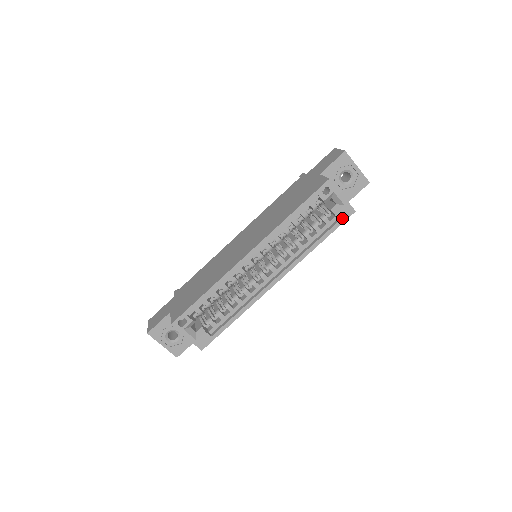
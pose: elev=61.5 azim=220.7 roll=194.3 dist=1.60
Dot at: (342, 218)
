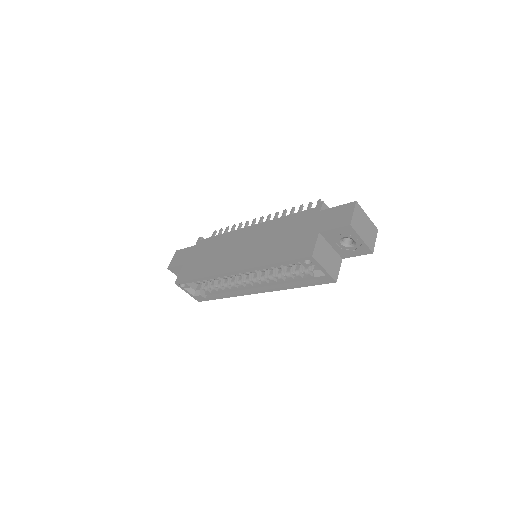
Dot at: (322, 281)
